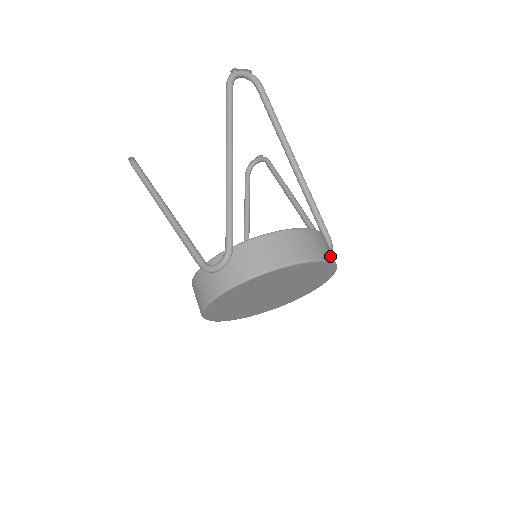
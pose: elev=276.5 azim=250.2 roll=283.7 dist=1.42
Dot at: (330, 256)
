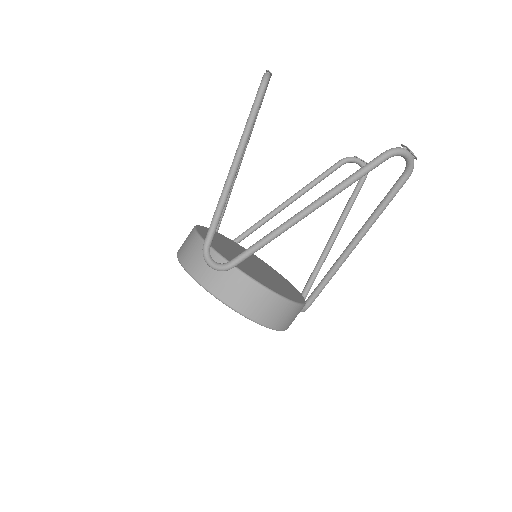
Dot at: (288, 326)
